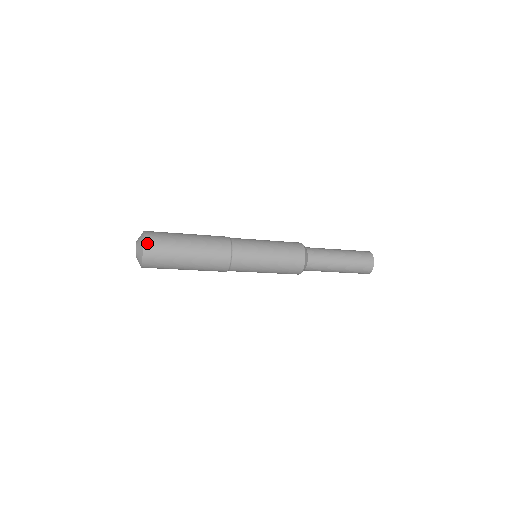
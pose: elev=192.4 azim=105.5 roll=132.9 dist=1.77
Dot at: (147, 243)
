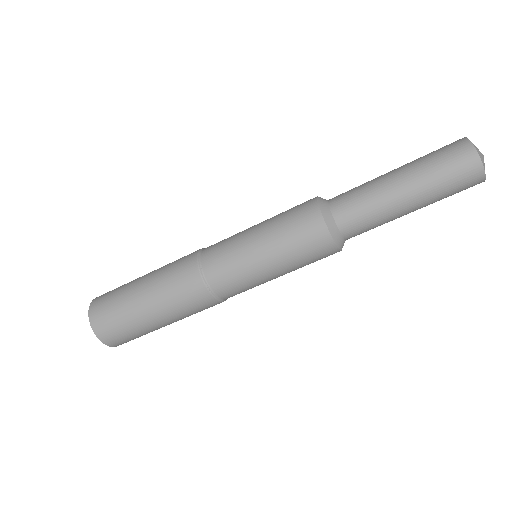
Dot at: (93, 315)
